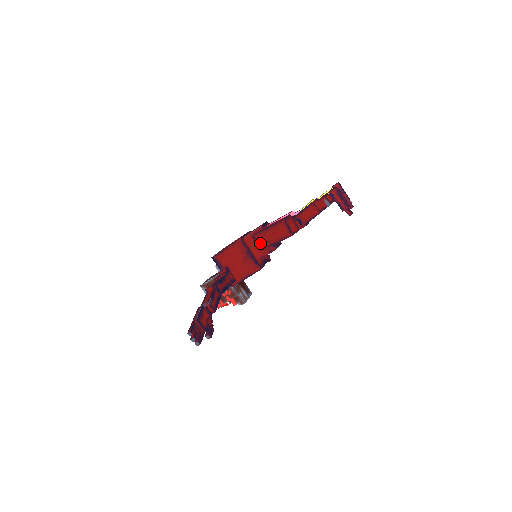
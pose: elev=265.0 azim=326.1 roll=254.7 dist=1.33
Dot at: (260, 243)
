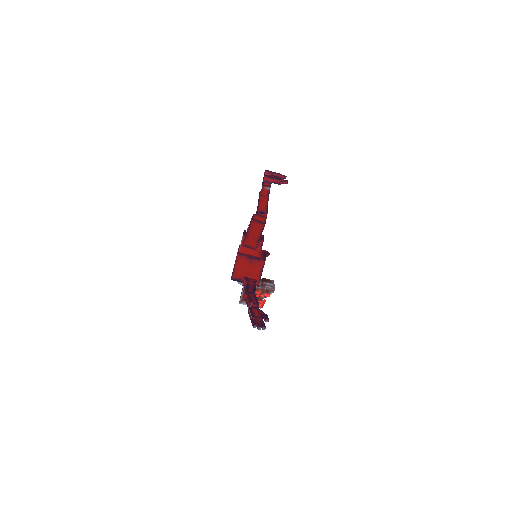
Dot at: (251, 246)
